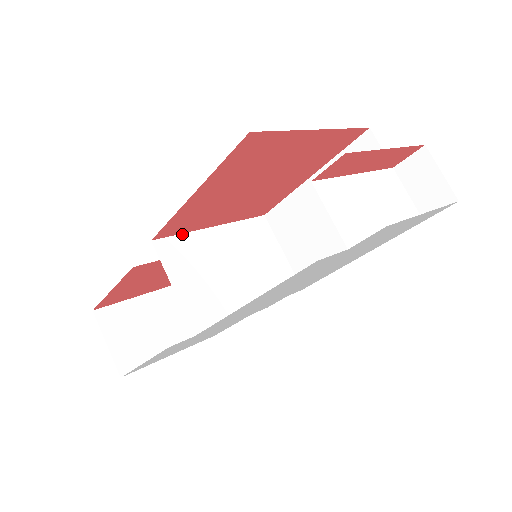
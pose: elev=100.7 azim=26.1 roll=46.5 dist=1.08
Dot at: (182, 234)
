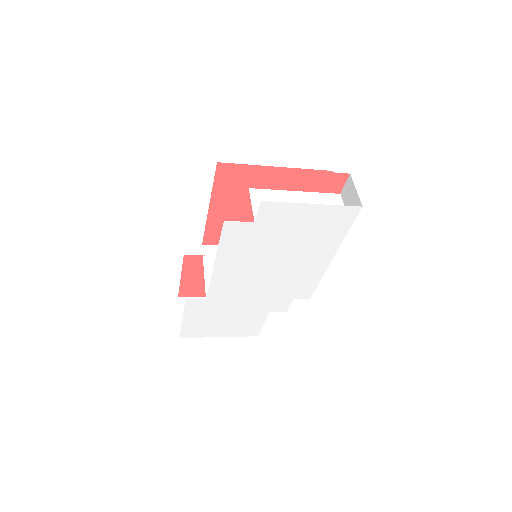
Dot at: occluded
